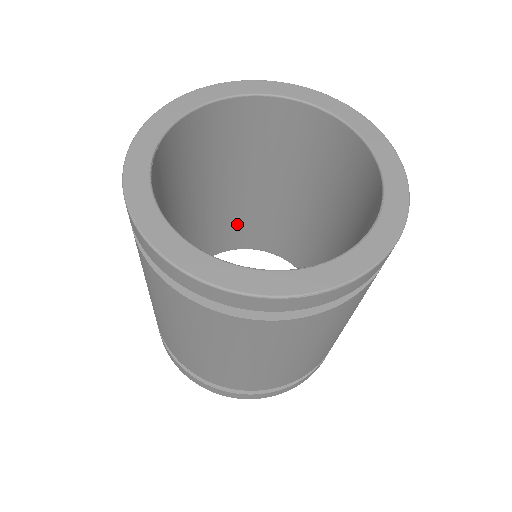
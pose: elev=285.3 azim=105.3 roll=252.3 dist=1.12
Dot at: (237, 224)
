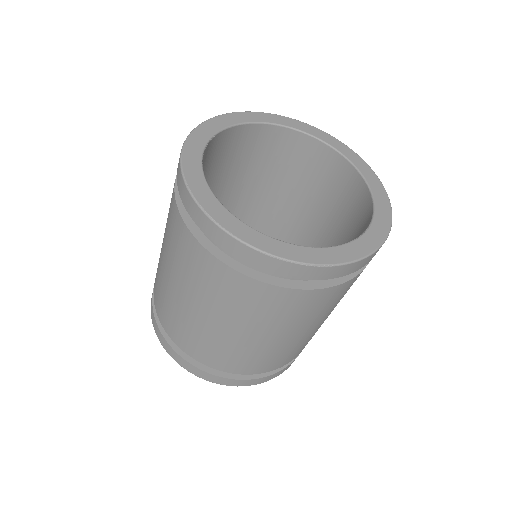
Dot at: occluded
